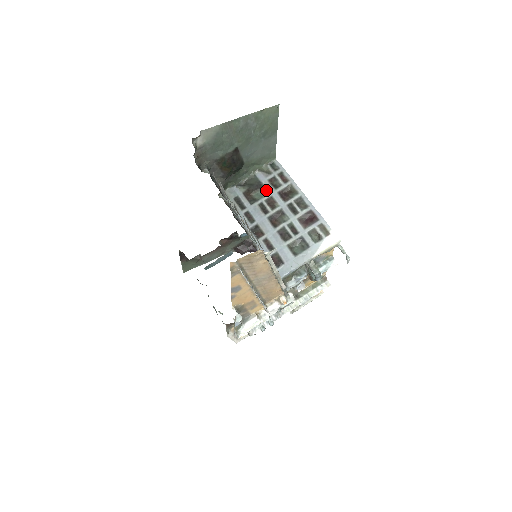
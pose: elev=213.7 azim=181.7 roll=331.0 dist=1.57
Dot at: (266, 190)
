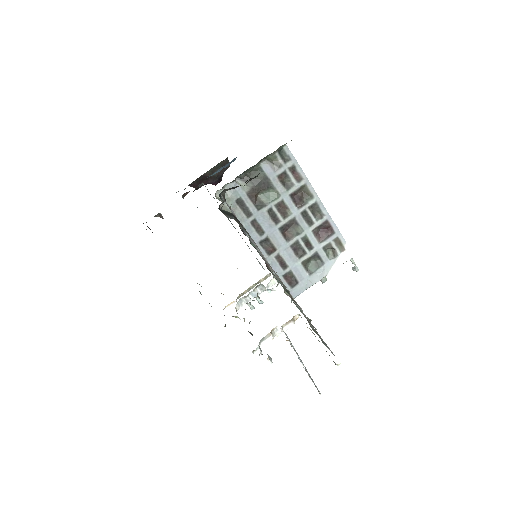
Dot at: (275, 191)
